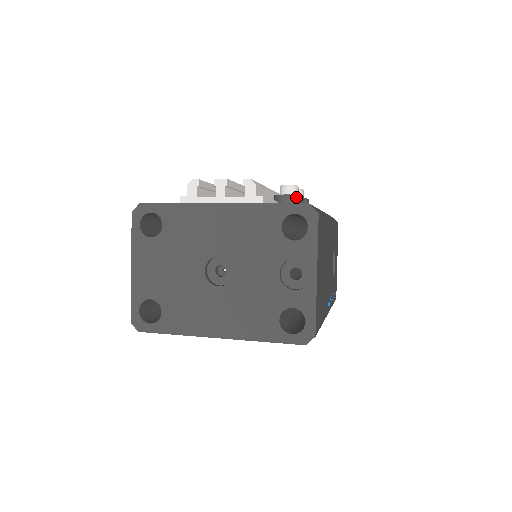
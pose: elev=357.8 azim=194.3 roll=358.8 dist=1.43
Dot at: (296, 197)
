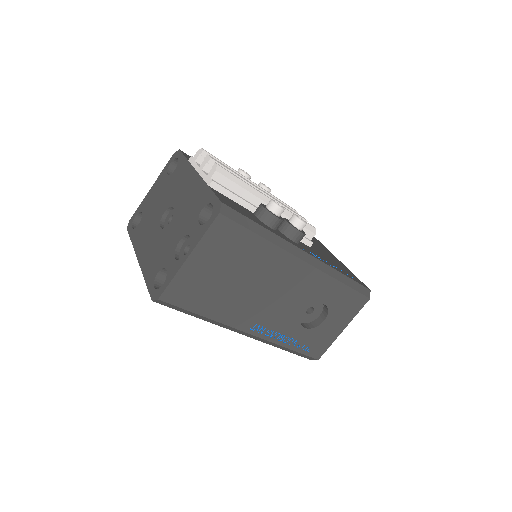
Dot at: (267, 212)
